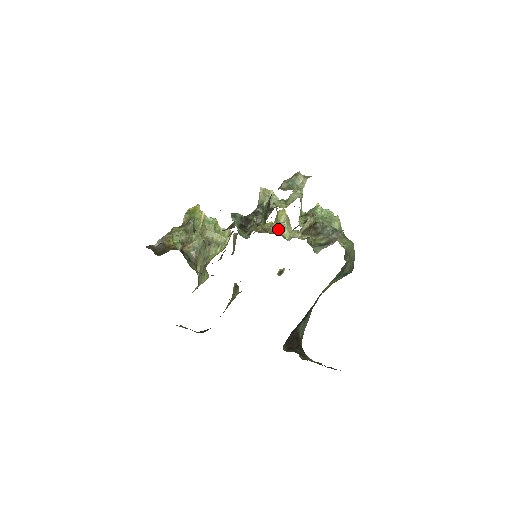
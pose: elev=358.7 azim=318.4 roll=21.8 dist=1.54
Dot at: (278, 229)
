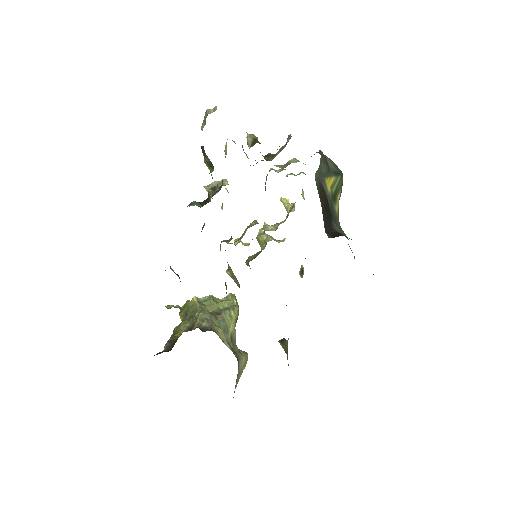
Dot at: (257, 223)
